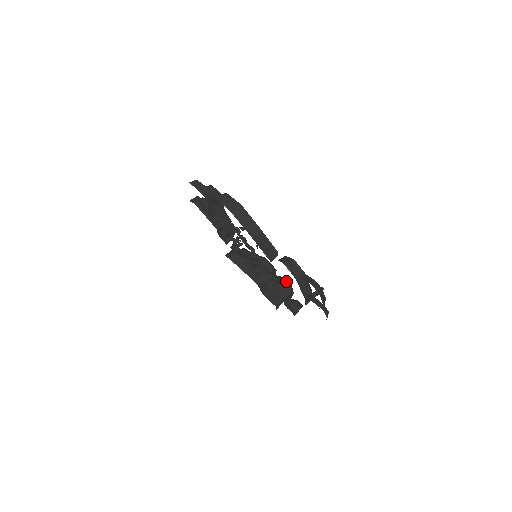
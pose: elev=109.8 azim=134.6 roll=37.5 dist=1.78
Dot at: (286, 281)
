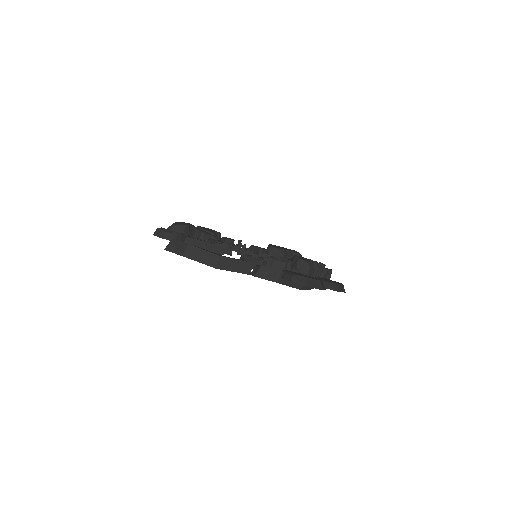
Dot at: (299, 260)
